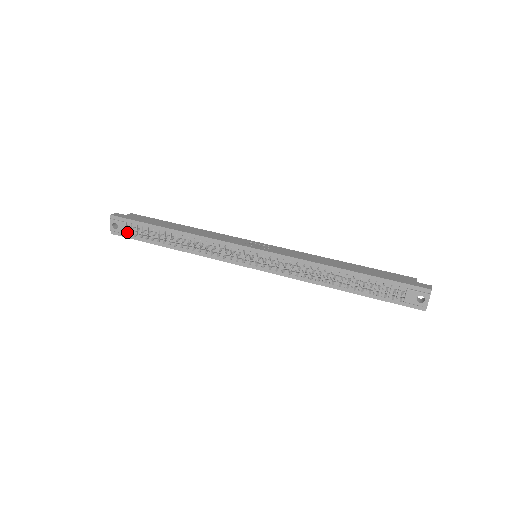
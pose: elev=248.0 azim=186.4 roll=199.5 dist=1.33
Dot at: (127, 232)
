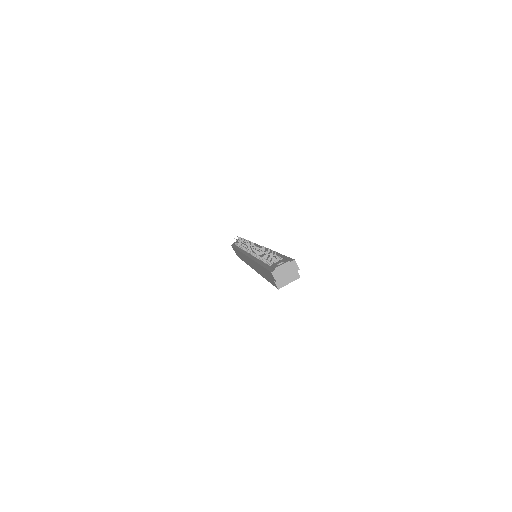
Dot at: occluded
